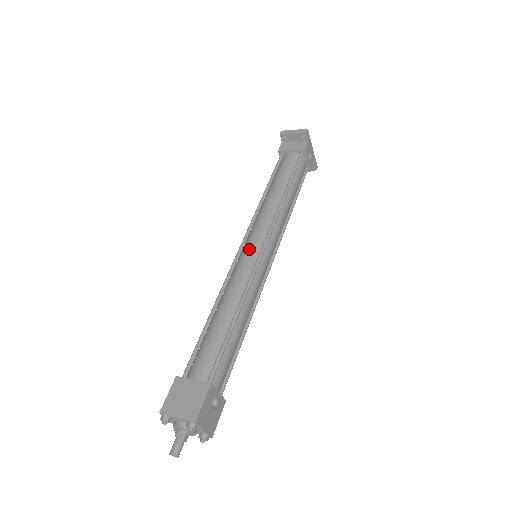
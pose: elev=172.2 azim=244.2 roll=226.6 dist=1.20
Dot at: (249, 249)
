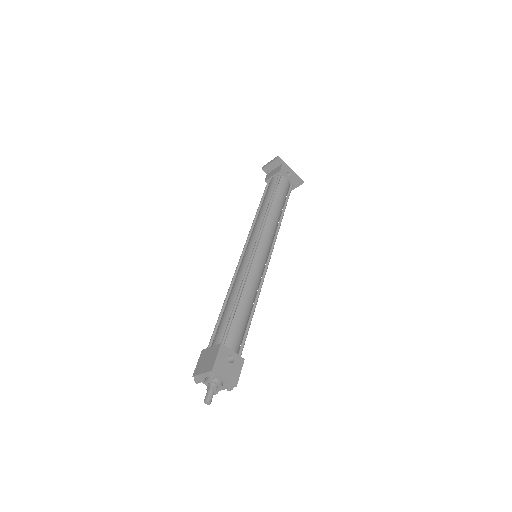
Dot at: (246, 251)
